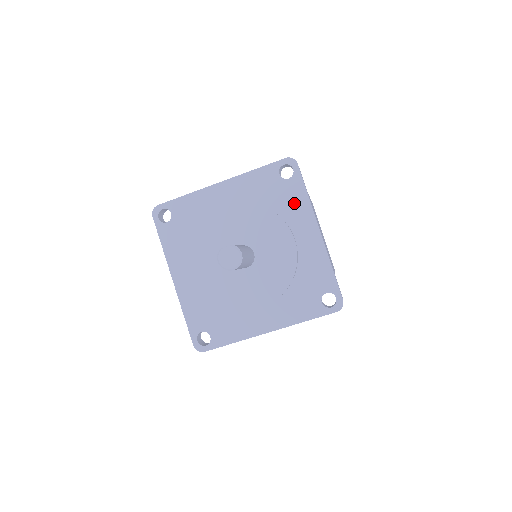
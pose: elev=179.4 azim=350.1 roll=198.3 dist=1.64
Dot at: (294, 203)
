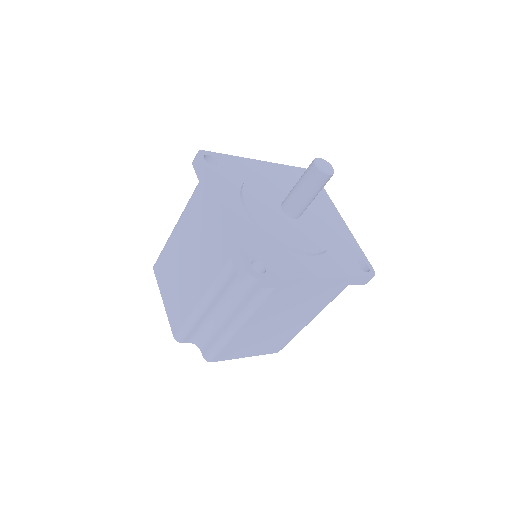
Dot at: (319, 195)
